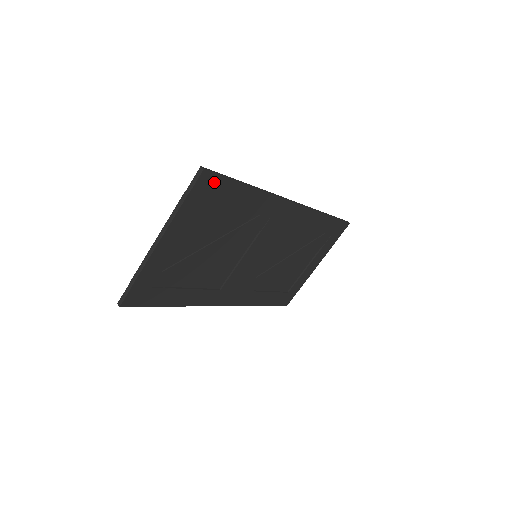
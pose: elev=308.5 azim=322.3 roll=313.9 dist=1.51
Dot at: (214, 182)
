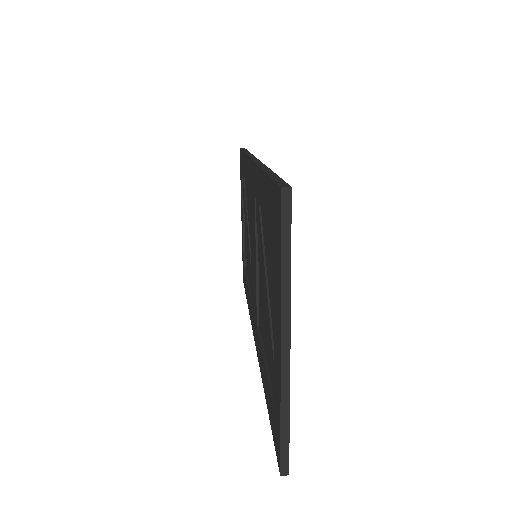
Dot at: occluded
